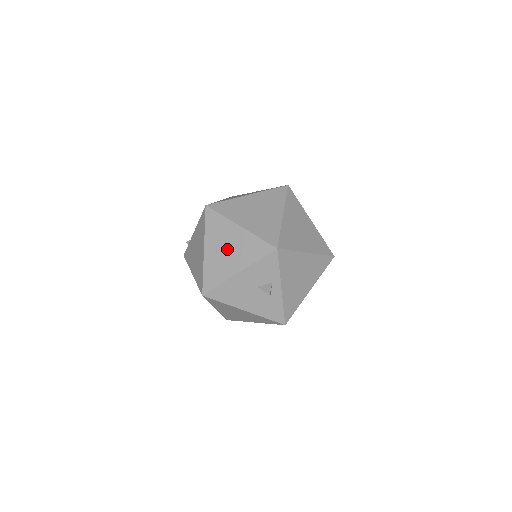
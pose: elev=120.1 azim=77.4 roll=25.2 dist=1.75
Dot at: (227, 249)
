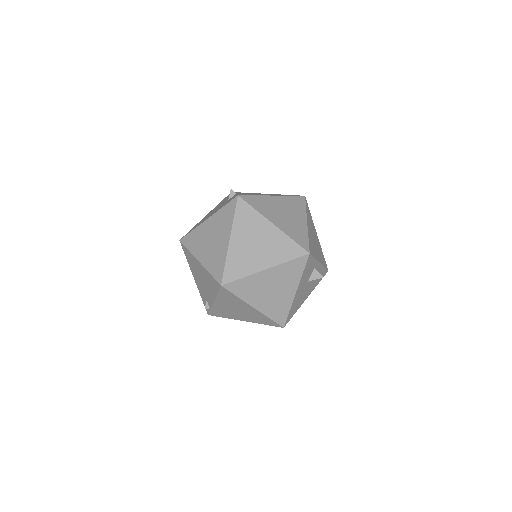
Dot at: (272, 290)
